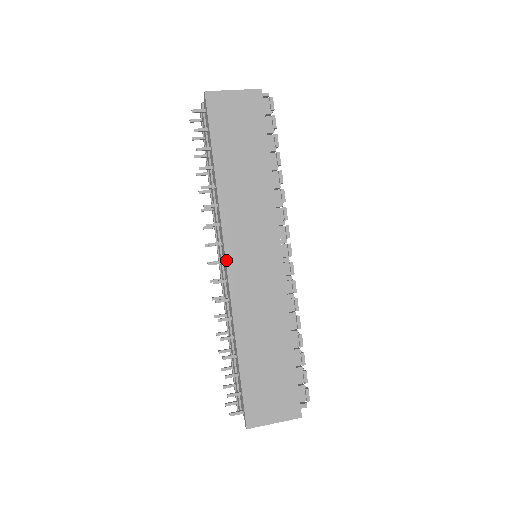
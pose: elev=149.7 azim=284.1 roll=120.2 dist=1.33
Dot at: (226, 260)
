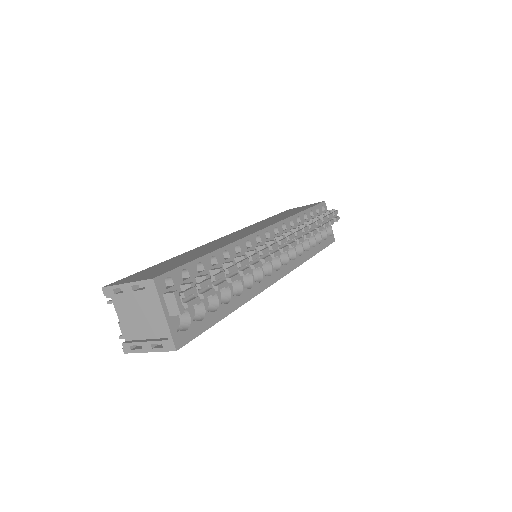
Dot at: (222, 237)
